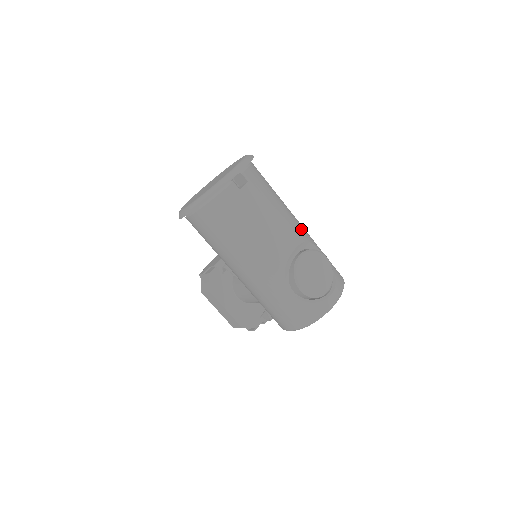
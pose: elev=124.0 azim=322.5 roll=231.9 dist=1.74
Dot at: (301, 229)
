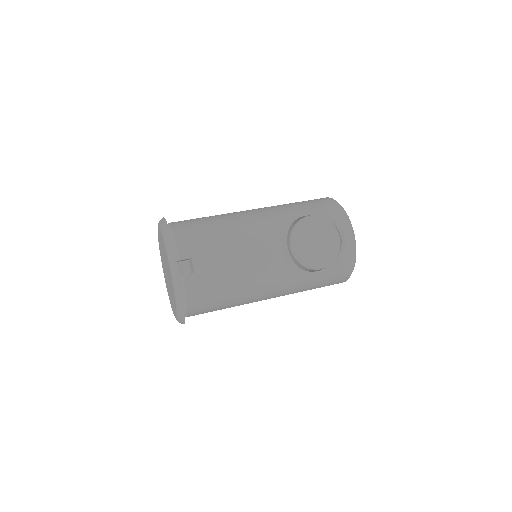
Dot at: (267, 223)
